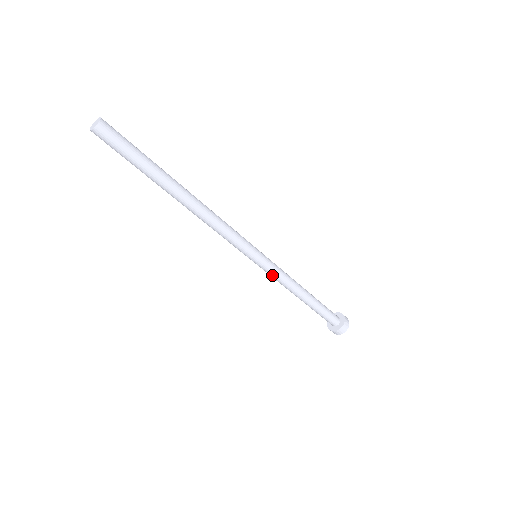
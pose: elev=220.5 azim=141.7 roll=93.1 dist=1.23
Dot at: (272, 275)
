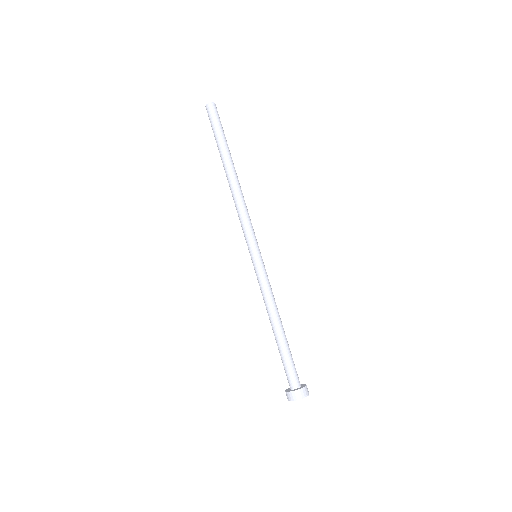
Dot at: (266, 279)
